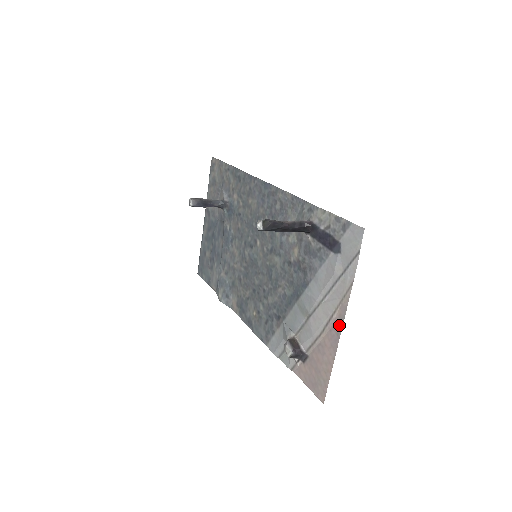
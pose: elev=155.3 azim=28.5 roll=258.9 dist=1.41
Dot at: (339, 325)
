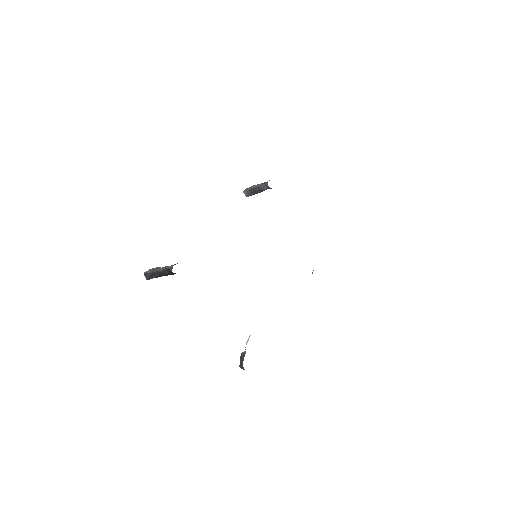
Dot at: occluded
